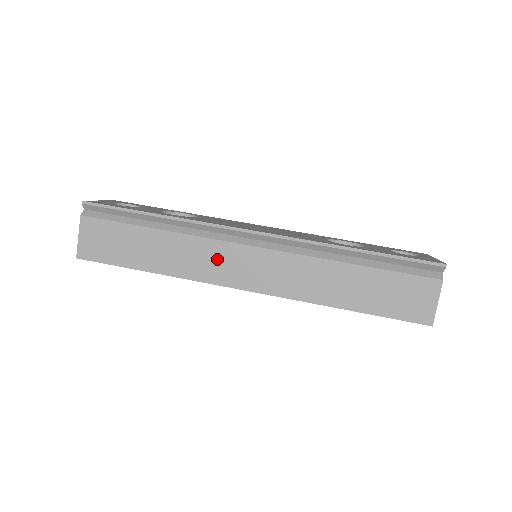
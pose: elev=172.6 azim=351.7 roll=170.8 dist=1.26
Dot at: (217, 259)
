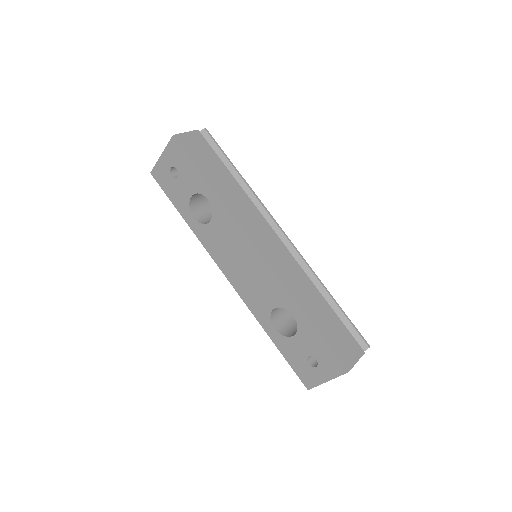
Dot at: (255, 222)
